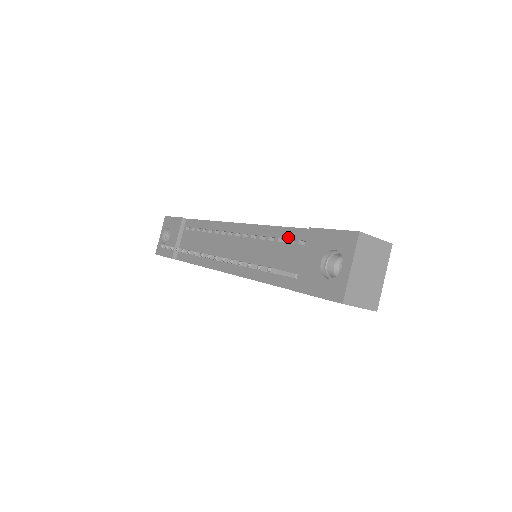
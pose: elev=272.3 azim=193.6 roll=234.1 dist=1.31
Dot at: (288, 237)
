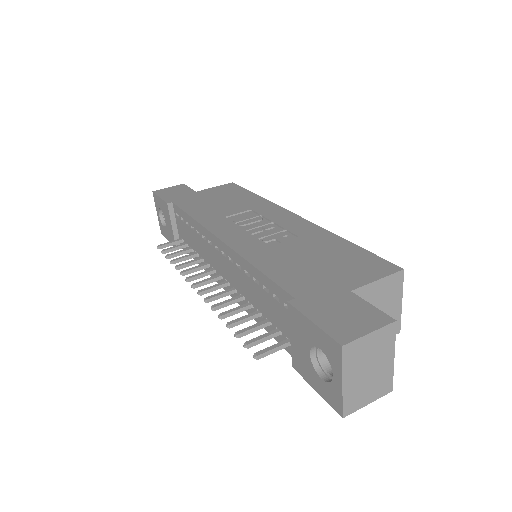
Dot at: (271, 291)
